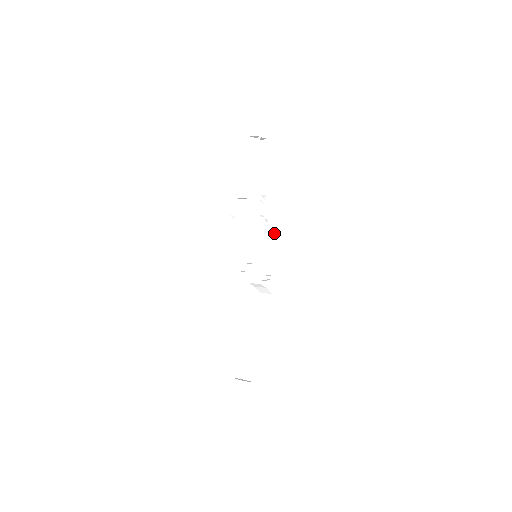
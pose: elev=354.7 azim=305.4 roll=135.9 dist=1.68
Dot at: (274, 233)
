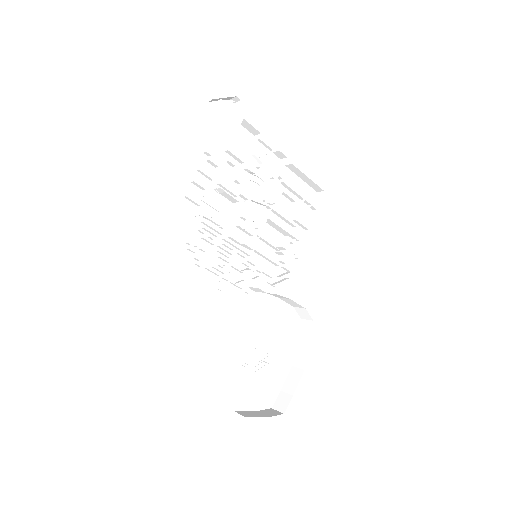
Dot at: (281, 217)
